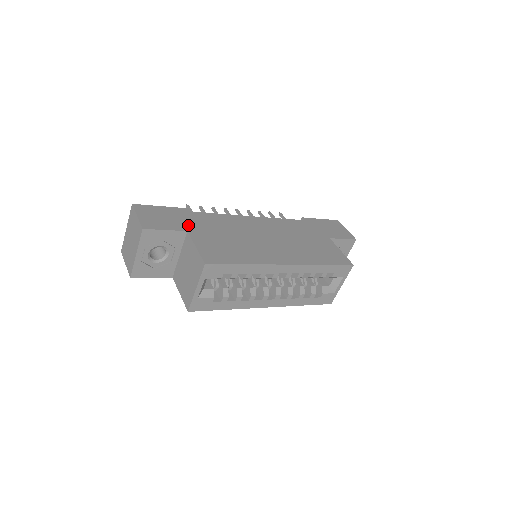
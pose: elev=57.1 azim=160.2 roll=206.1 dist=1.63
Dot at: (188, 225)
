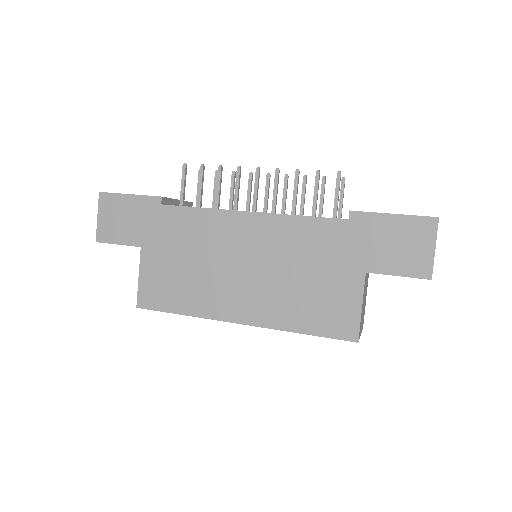
Dot at: (146, 235)
